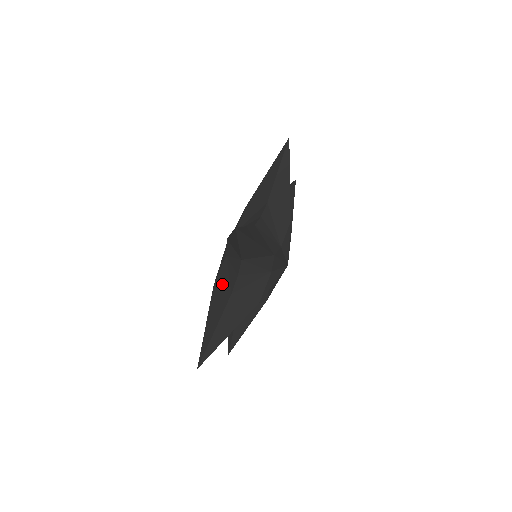
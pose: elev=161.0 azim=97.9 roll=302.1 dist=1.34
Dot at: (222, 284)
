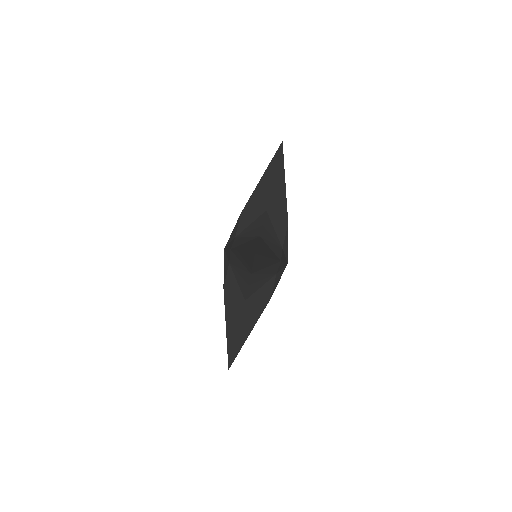
Dot at: (242, 242)
